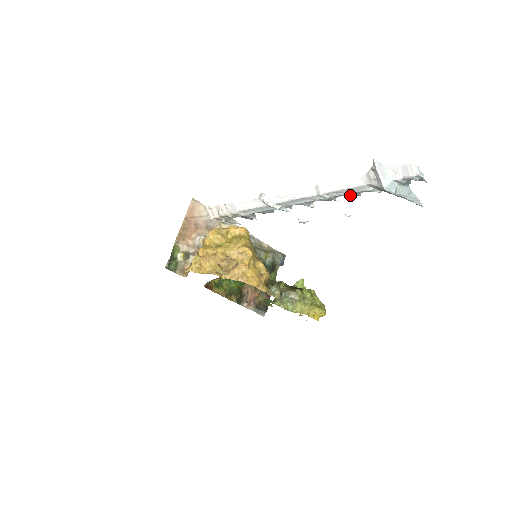
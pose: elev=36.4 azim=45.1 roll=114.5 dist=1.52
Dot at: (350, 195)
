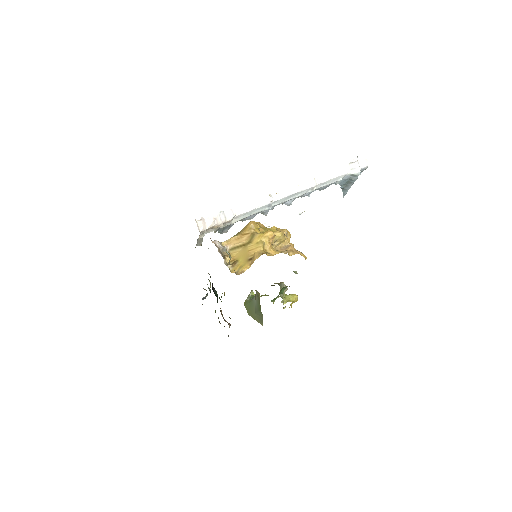
Dot at: (323, 188)
